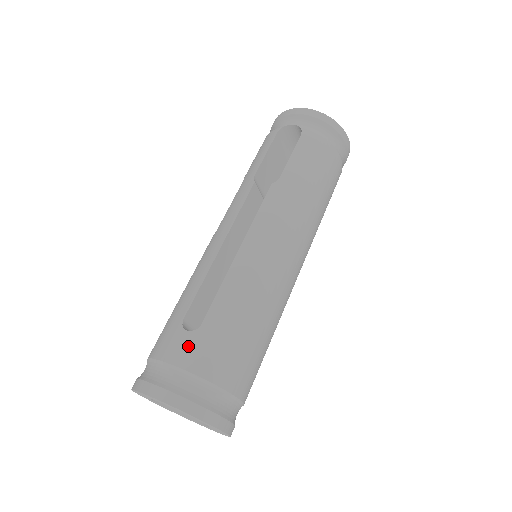
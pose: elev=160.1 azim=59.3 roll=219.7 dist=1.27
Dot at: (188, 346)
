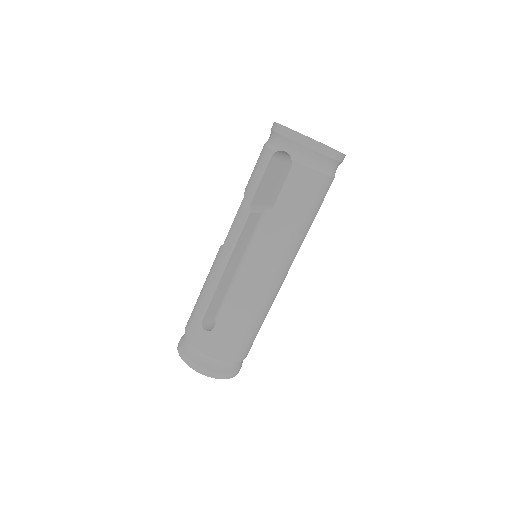
Dot at: (206, 341)
